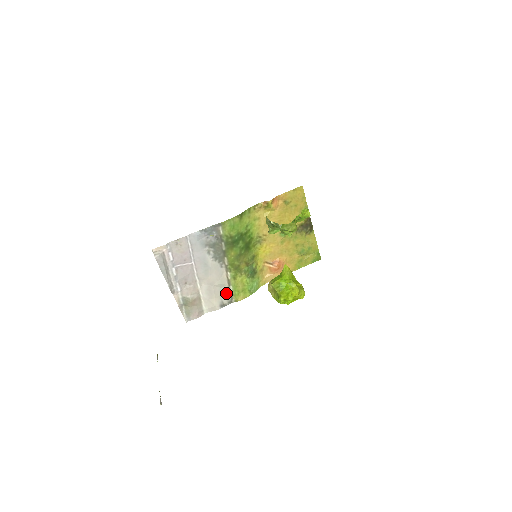
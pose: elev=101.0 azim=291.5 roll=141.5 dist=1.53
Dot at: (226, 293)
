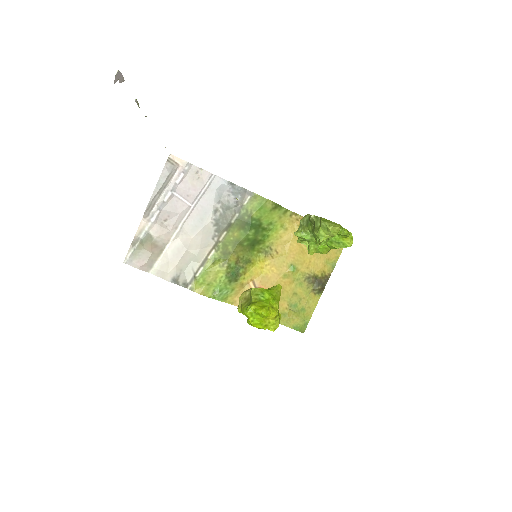
Dot at: (191, 271)
